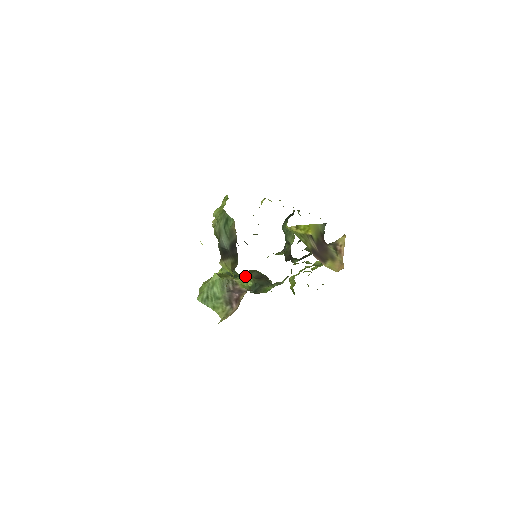
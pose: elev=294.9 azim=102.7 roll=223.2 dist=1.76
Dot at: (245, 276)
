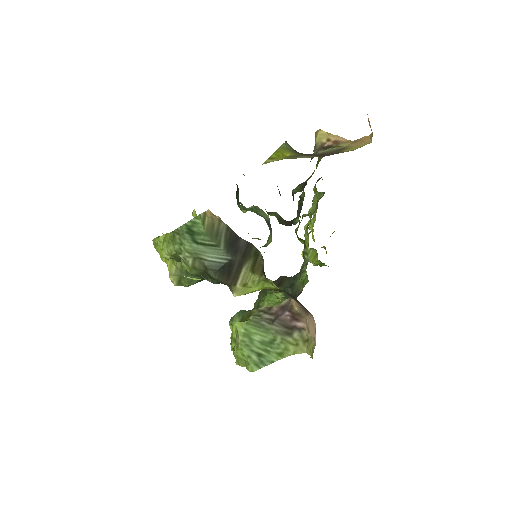
Dot at: (265, 296)
